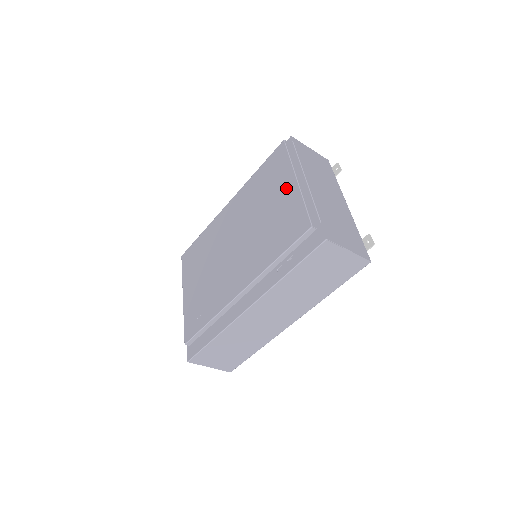
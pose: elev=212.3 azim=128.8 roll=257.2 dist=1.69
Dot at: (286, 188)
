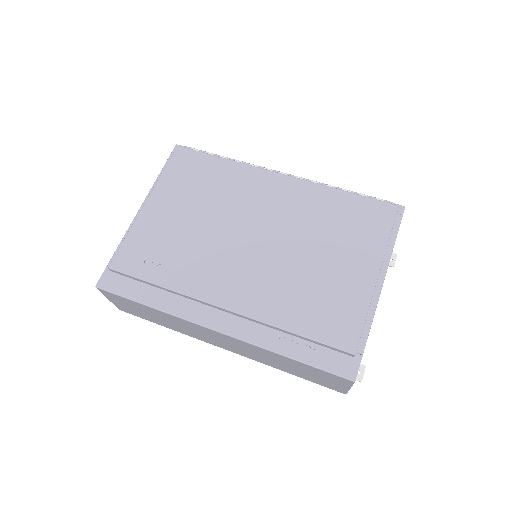
Dot at: (361, 268)
